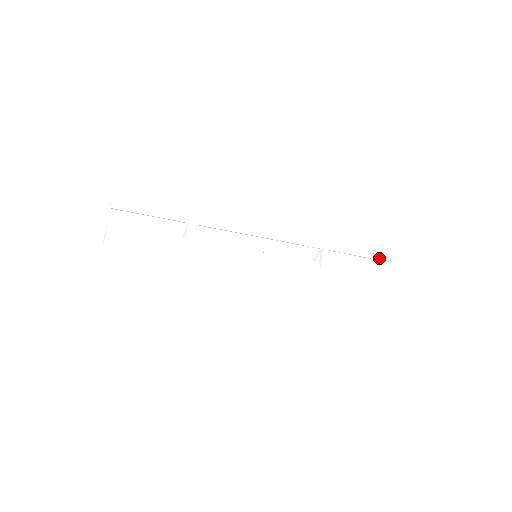
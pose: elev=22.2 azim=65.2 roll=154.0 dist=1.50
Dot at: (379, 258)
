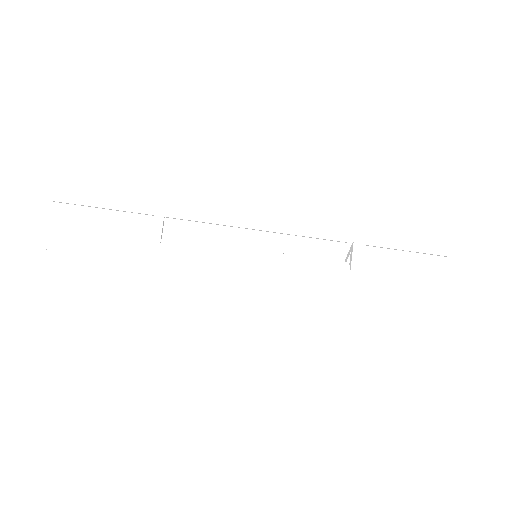
Dot at: (447, 254)
